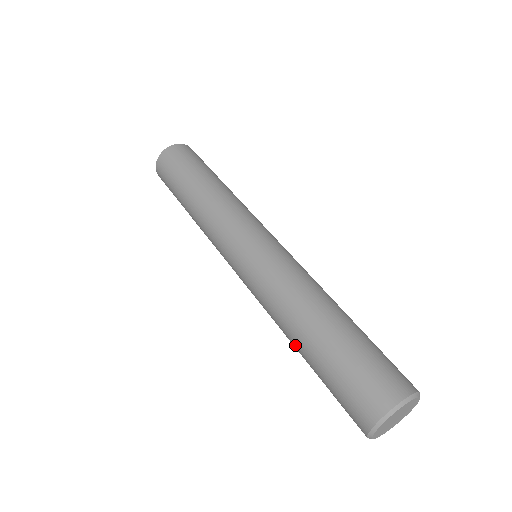
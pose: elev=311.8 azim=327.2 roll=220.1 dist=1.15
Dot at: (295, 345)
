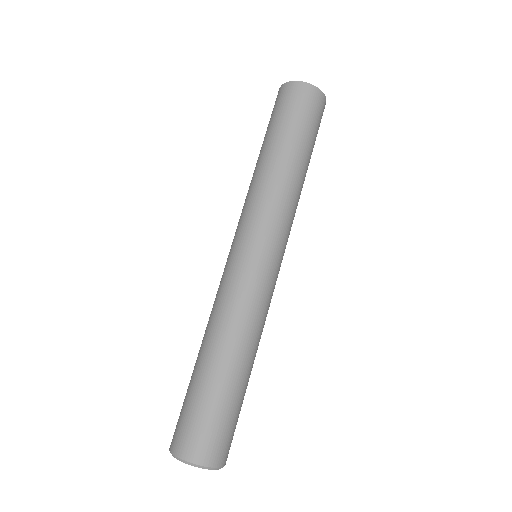
Dot at: (199, 350)
